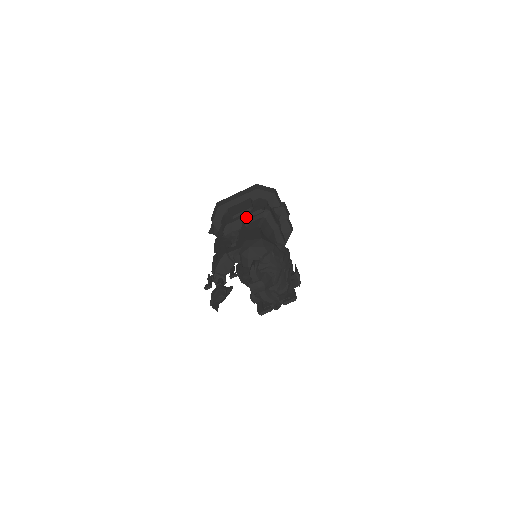
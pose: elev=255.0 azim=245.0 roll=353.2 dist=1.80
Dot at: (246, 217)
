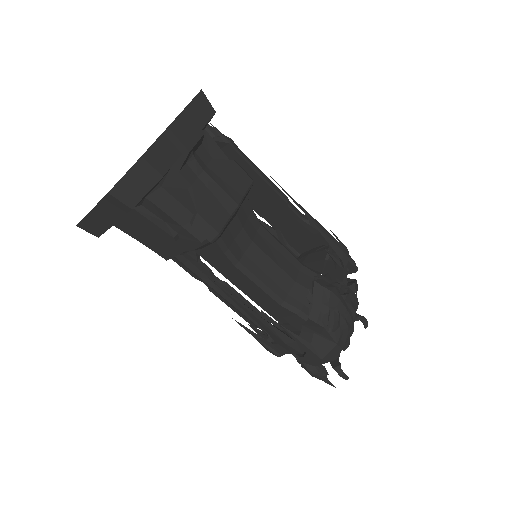
Dot at: (186, 249)
